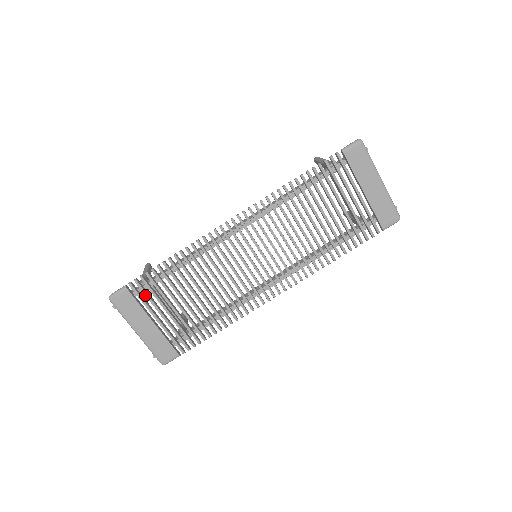
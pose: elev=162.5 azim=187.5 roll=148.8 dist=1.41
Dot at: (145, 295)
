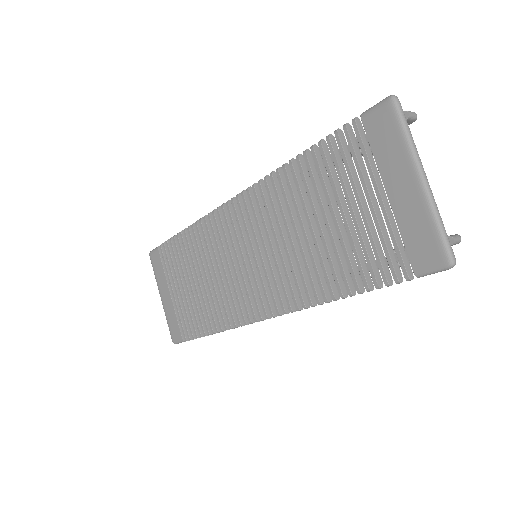
Dot at: (167, 261)
